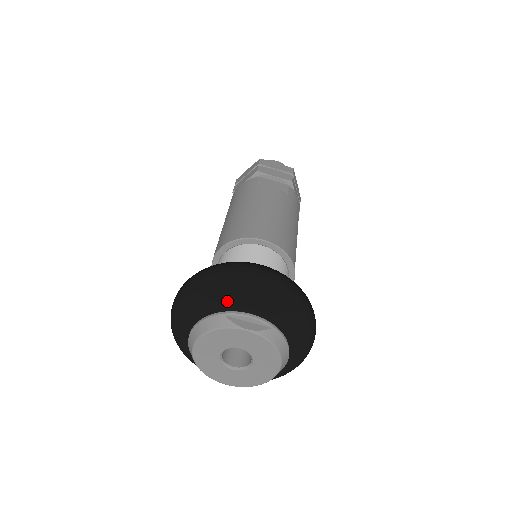
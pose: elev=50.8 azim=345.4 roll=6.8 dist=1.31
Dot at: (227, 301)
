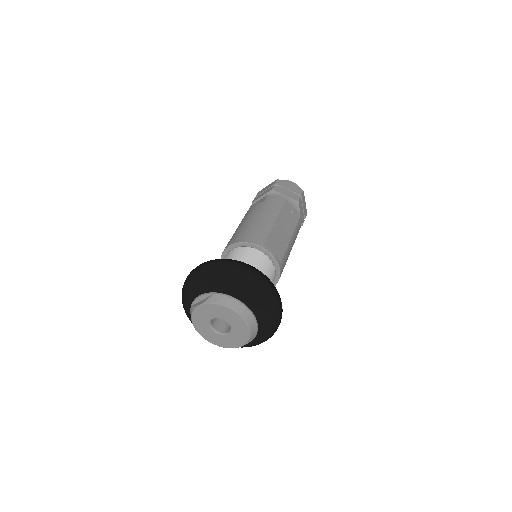
Dot at: (188, 297)
